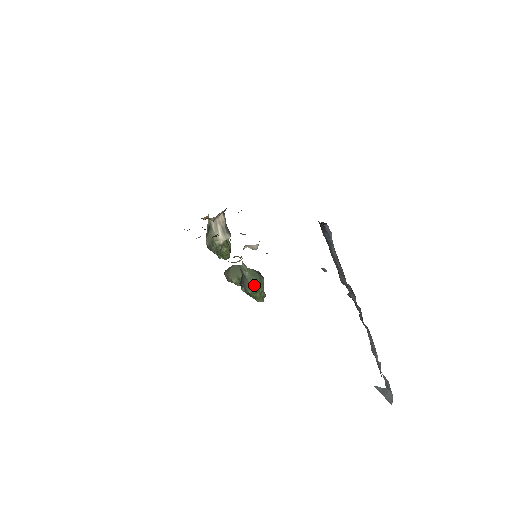
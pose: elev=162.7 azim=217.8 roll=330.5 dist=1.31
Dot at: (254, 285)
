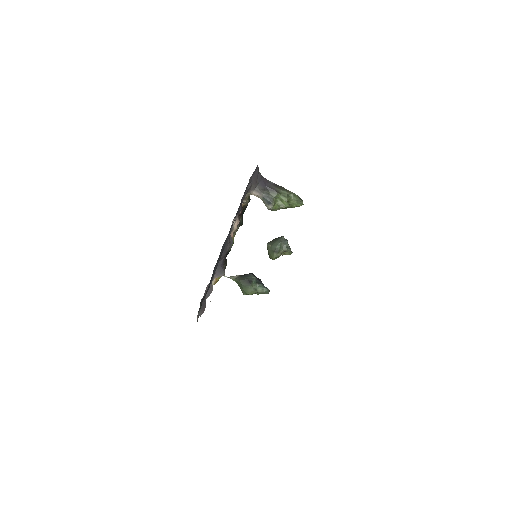
Dot at: (243, 292)
